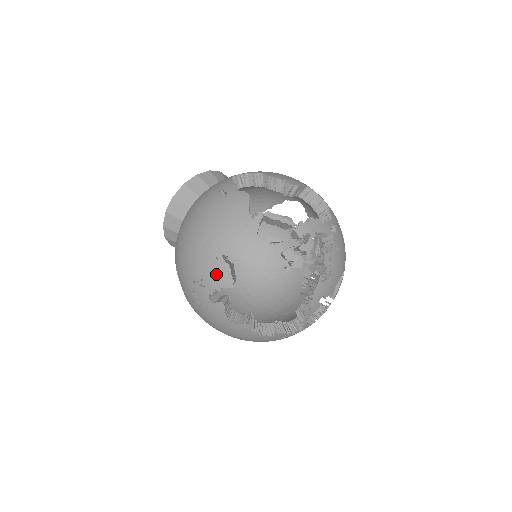
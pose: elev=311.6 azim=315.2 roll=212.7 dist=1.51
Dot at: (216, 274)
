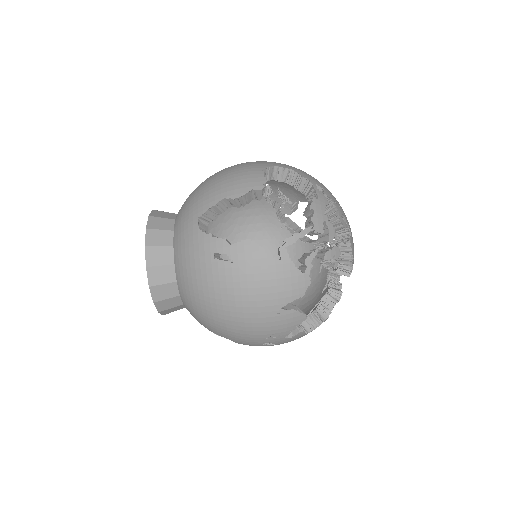
Dot at: (286, 323)
